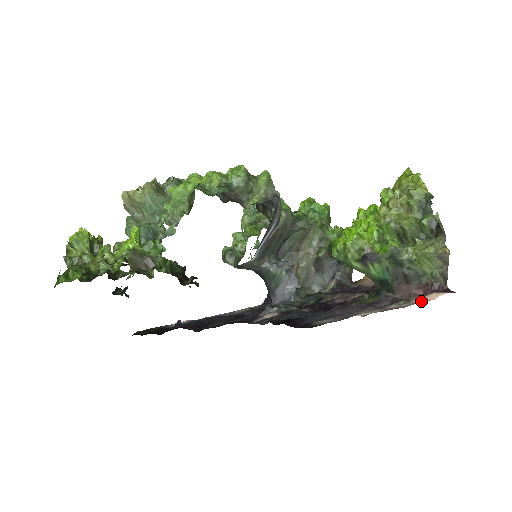
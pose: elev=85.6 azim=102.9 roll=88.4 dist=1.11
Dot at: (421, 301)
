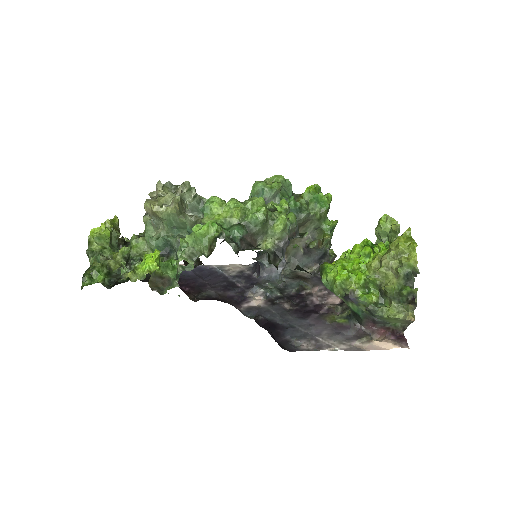
Dot at: (379, 346)
